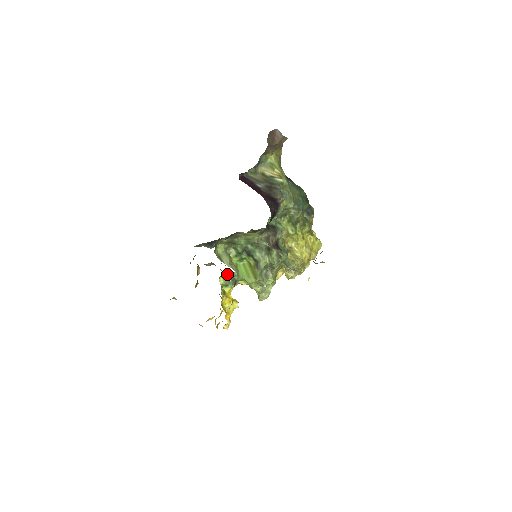
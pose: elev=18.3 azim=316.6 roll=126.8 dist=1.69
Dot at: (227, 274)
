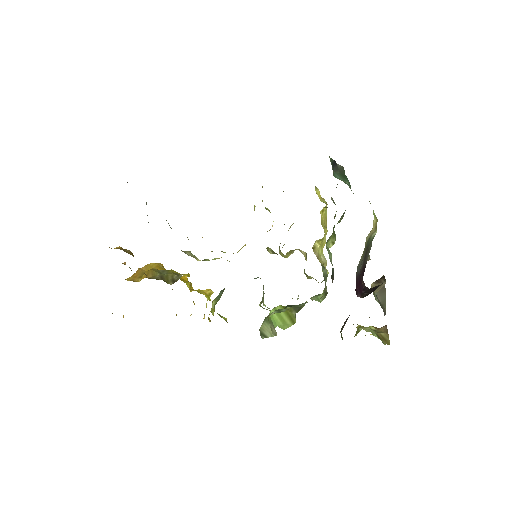
Dot at: occluded
